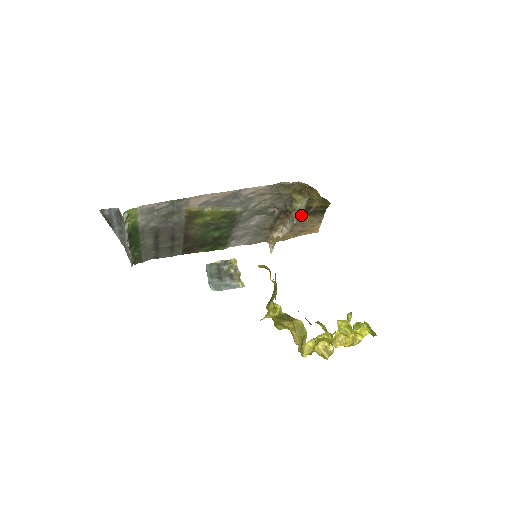
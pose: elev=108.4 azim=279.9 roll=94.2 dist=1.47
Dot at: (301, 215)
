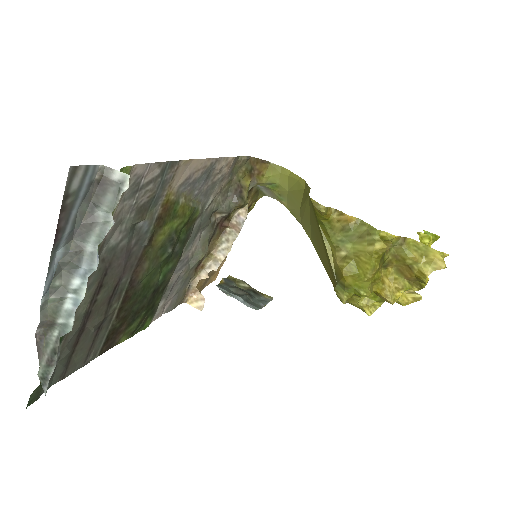
Dot at: occluded
